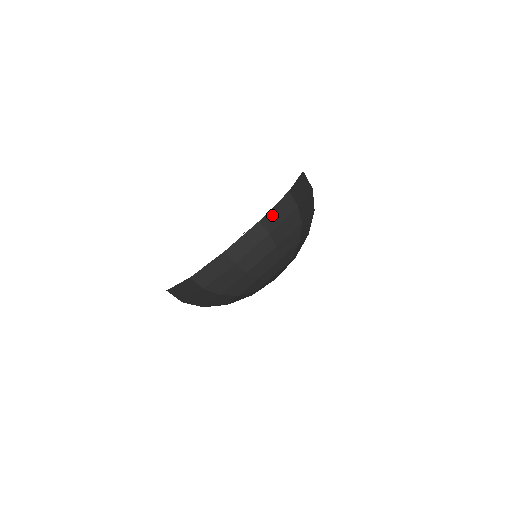
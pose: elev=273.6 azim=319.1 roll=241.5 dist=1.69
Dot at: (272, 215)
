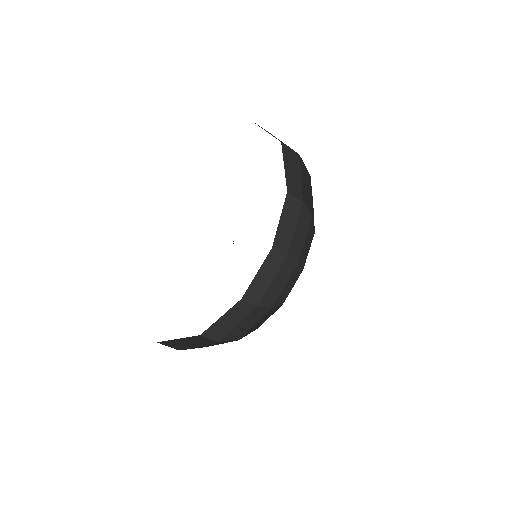
Dot at: (220, 324)
